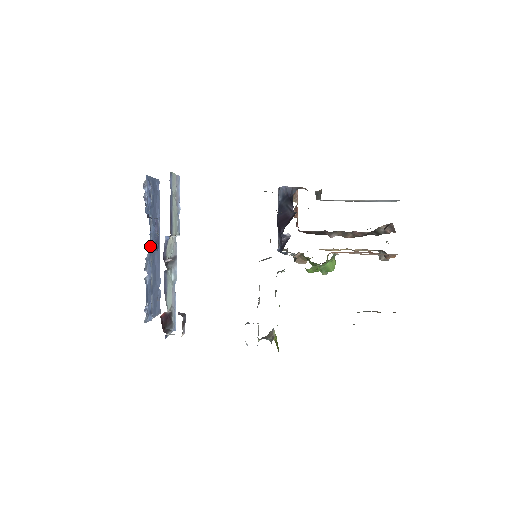
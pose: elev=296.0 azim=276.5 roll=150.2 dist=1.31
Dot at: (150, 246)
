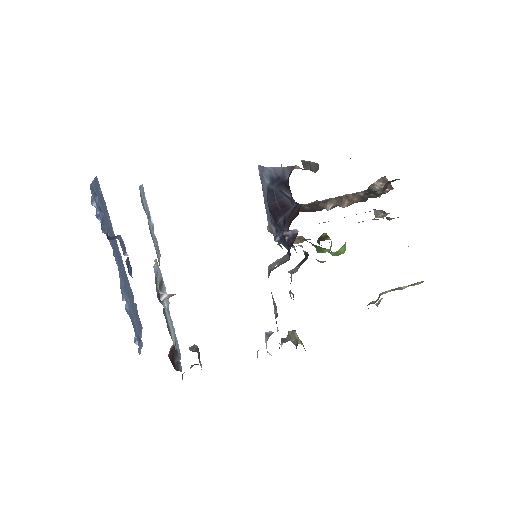
Dot at: occluded
